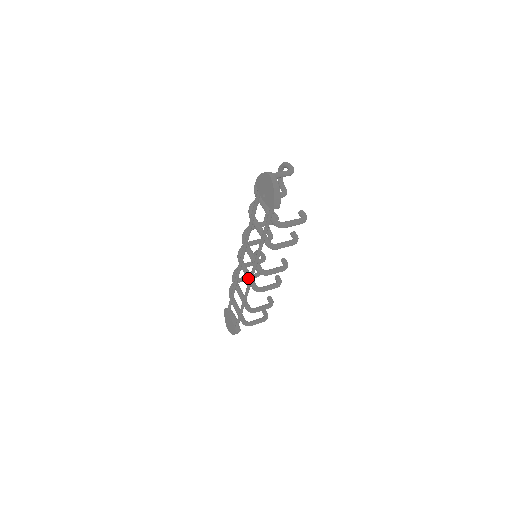
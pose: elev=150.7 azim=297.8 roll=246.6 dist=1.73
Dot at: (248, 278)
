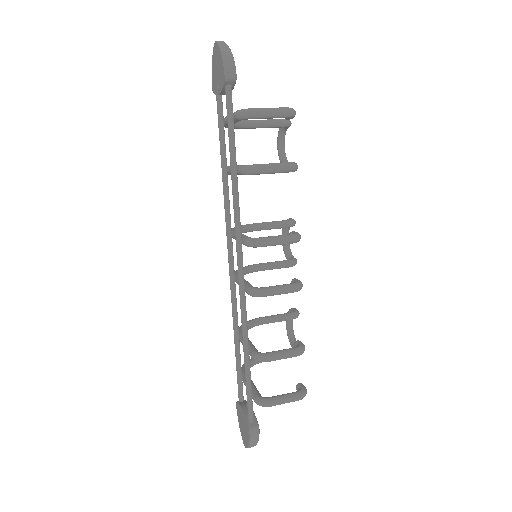
Dot at: occluded
